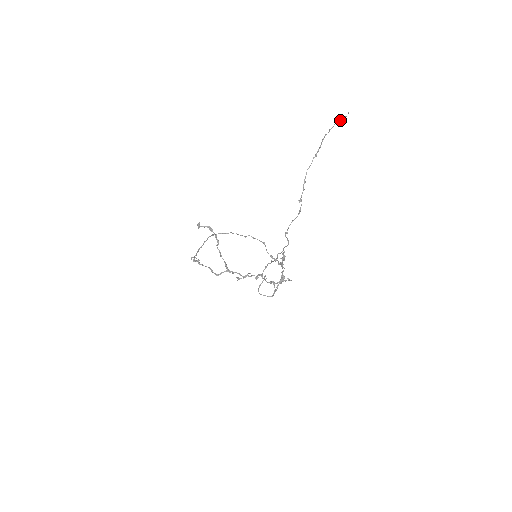
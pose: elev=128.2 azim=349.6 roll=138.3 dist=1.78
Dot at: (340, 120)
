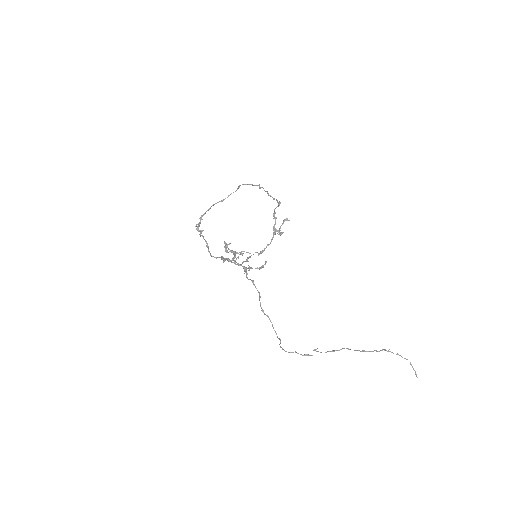
Dot at: occluded
